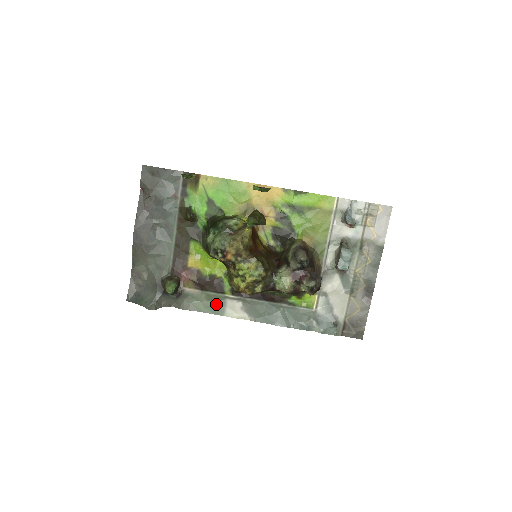
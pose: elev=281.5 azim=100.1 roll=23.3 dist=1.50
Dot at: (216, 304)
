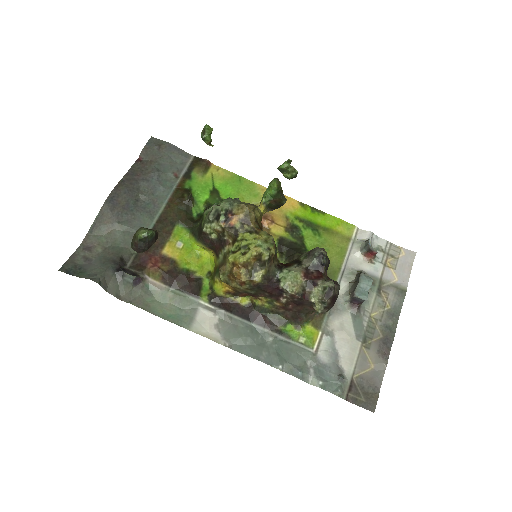
Dot at: (182, 311)
